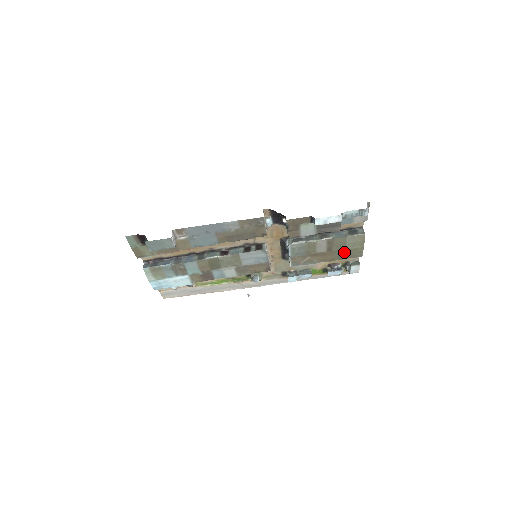
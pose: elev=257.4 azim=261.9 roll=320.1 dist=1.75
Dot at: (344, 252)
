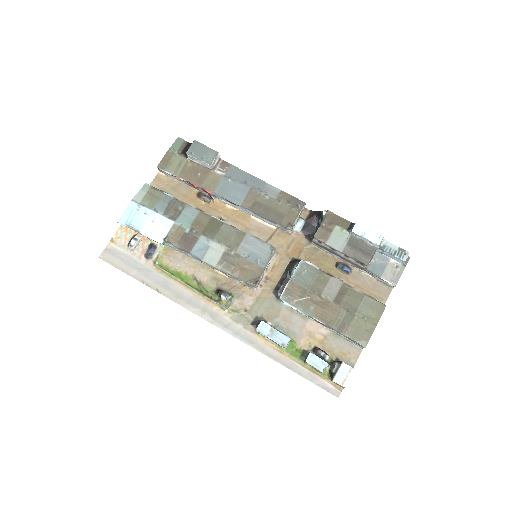
Dot at: (350, 319)
